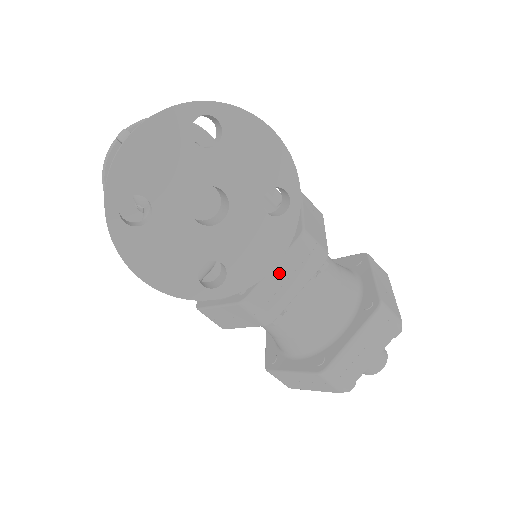
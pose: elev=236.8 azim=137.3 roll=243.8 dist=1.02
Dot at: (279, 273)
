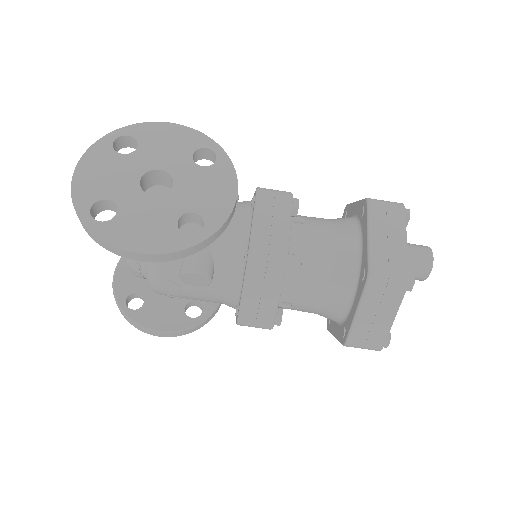
Dot at: (261, 222)
